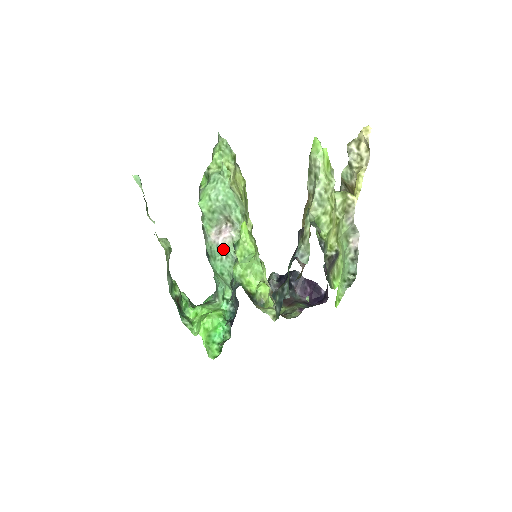
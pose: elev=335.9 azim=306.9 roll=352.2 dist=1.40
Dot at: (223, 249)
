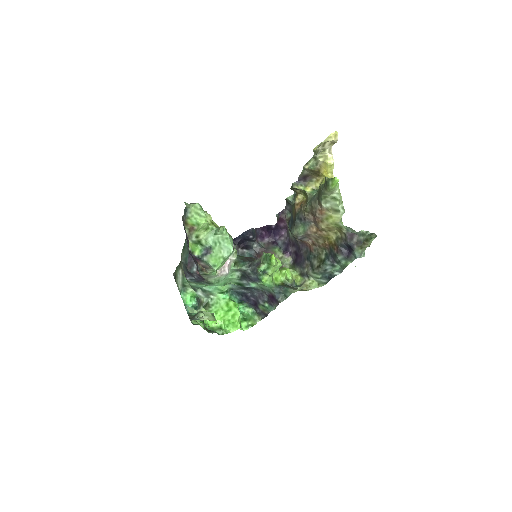
Dot at: occluded
